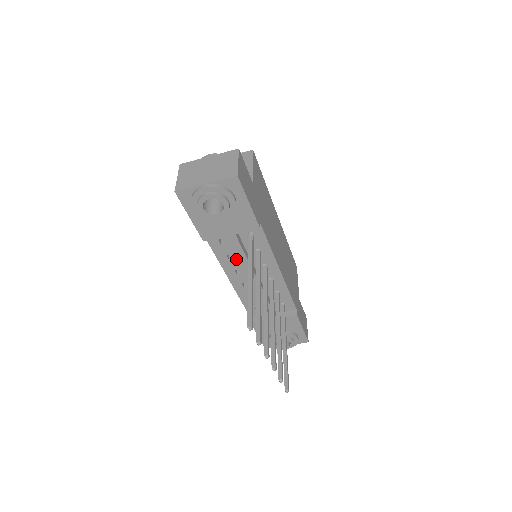
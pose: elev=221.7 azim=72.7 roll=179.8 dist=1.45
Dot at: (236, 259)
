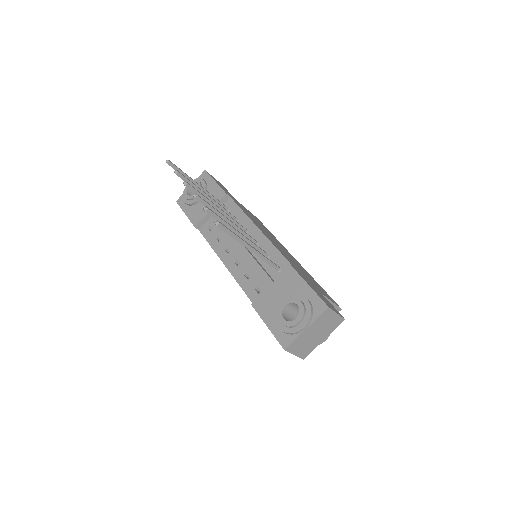
Dot at: (223, 238)
